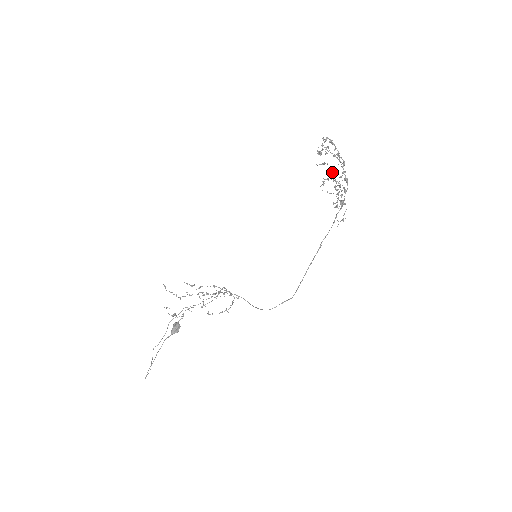
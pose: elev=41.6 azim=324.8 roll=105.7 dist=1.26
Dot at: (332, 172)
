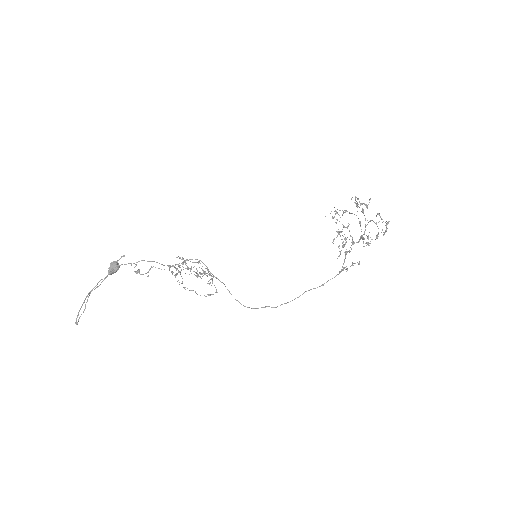
Dot at: occluded
